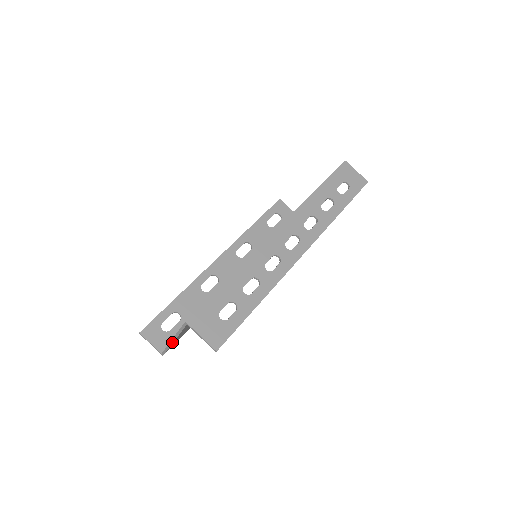
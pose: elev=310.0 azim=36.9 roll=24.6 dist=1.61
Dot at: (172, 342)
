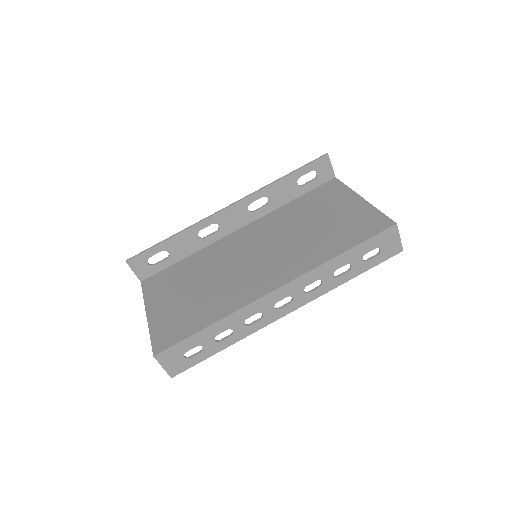
Dot at: (146, 313)
